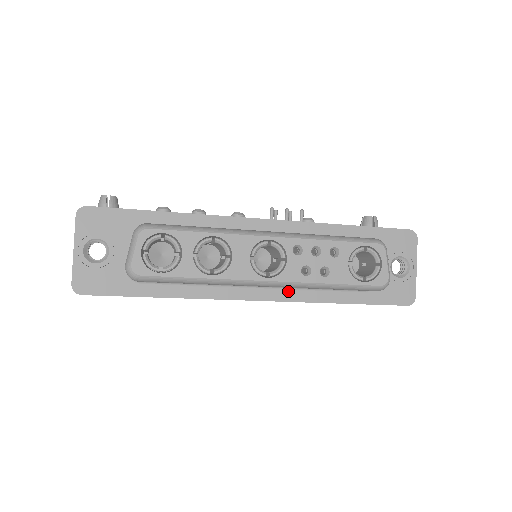
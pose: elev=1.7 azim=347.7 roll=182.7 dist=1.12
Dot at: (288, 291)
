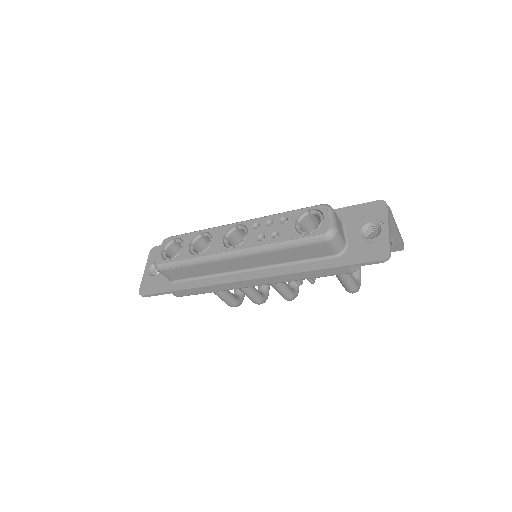
Dot at: (270, 269)
